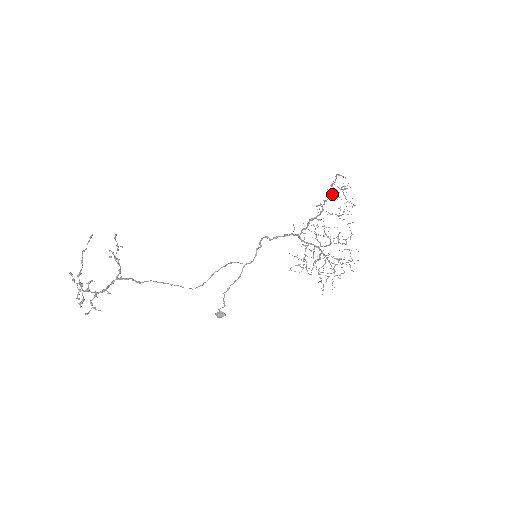
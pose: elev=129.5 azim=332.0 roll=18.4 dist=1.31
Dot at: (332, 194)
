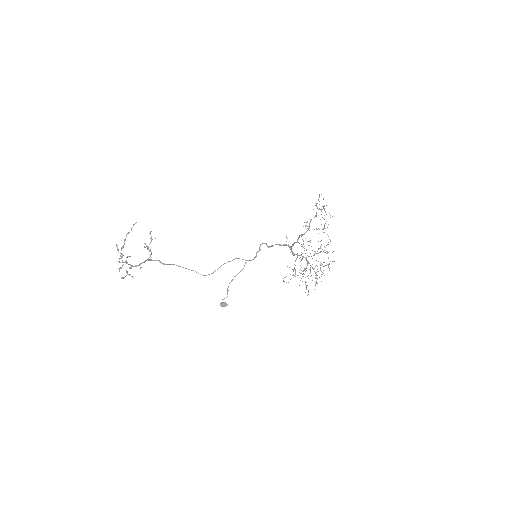
Dot at: occluded
